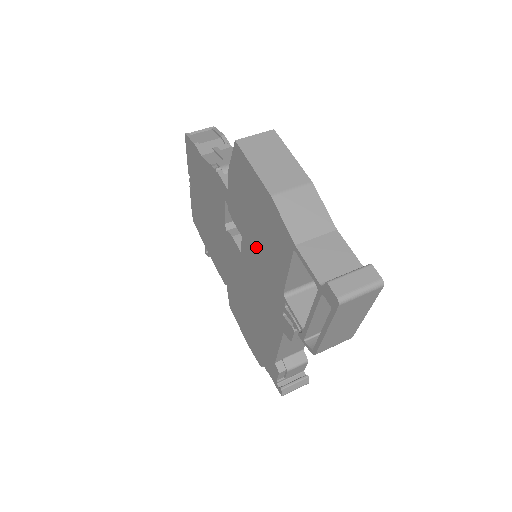
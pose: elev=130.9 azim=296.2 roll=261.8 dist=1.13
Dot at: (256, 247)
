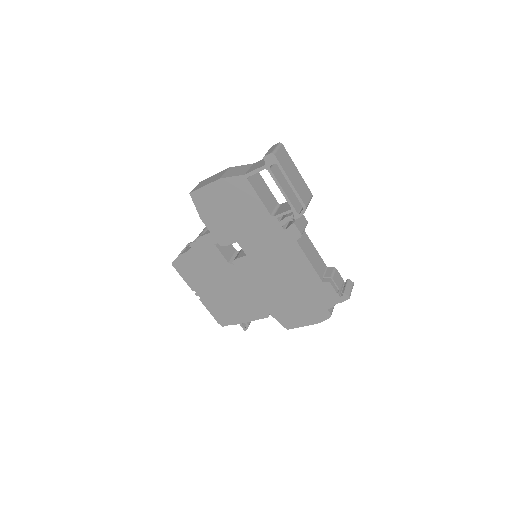
Dot at: (244, 226)
